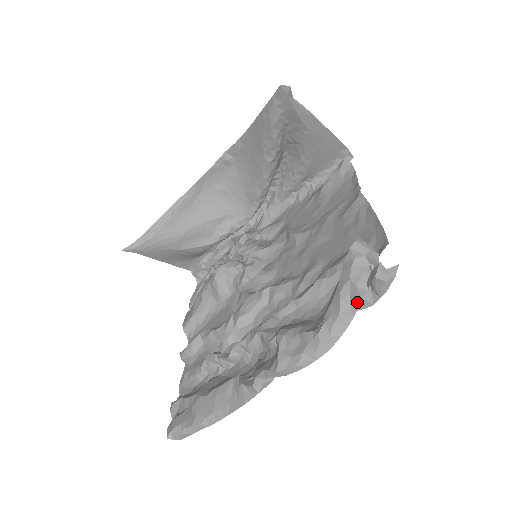
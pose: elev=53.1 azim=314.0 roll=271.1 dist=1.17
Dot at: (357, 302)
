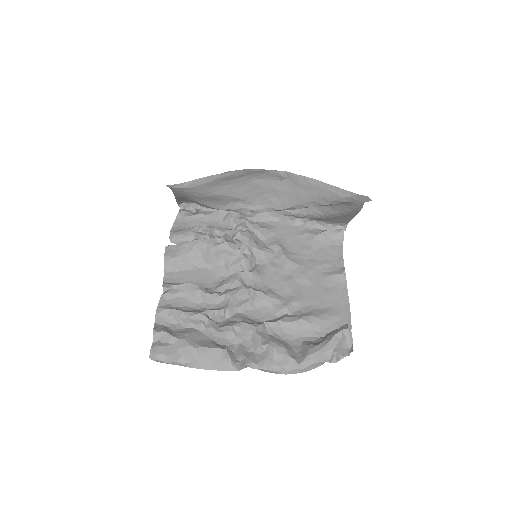
Dot at: (327, 360)
